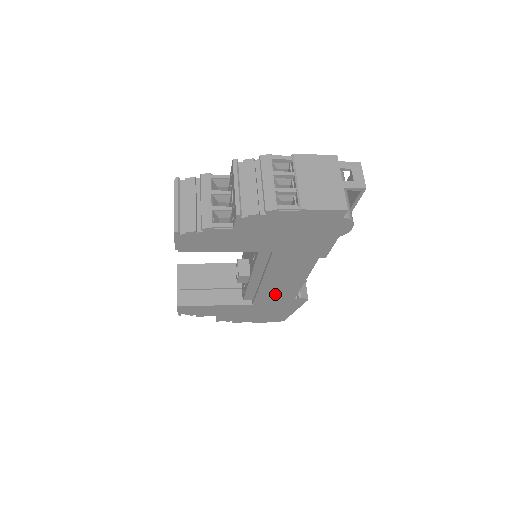
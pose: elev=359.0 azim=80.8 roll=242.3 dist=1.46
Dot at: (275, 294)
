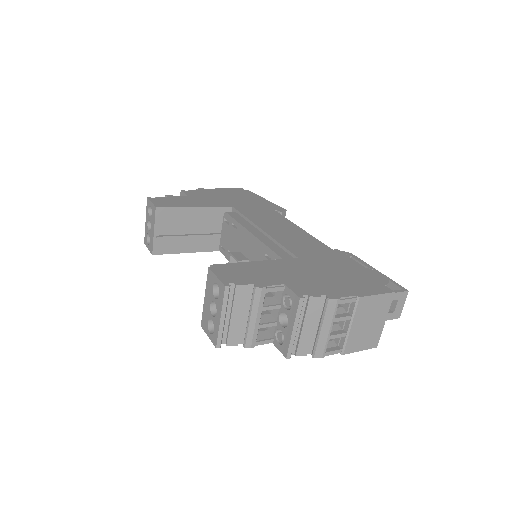
Dot at: occluded
